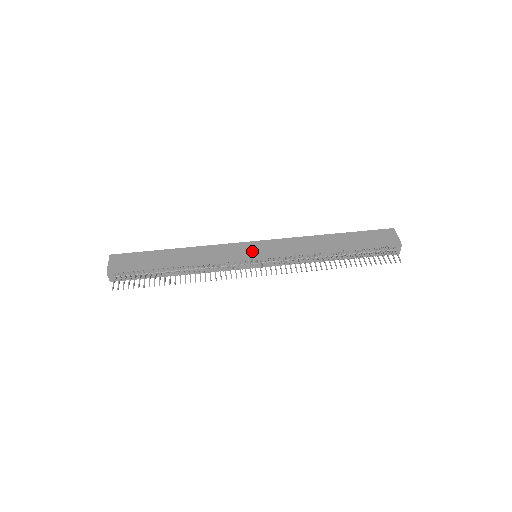
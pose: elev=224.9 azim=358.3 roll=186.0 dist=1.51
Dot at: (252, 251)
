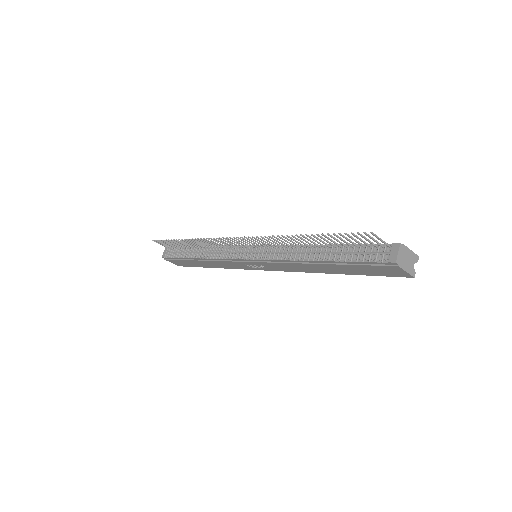
Dot at: occluded
